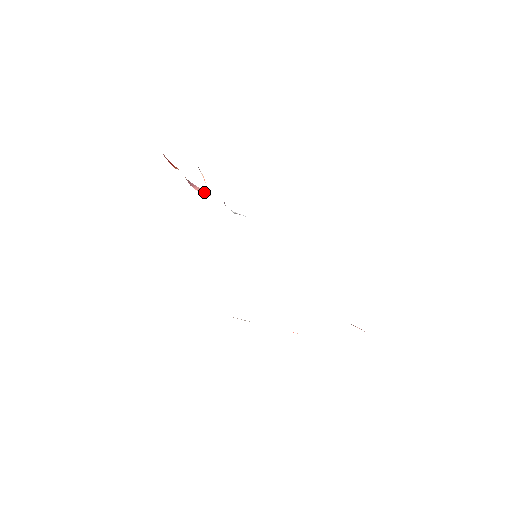
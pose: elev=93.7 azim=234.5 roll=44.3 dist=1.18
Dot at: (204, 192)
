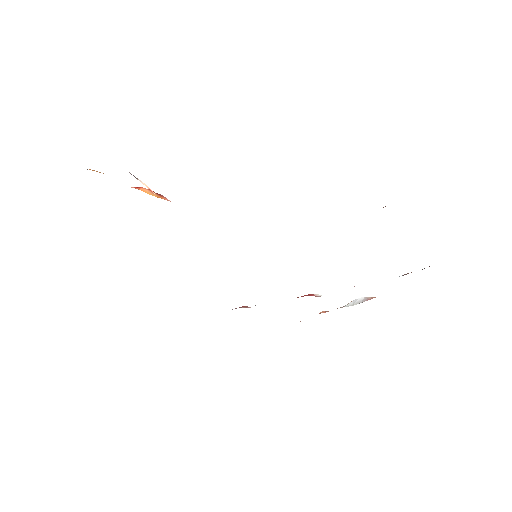
Dot at: occluded
